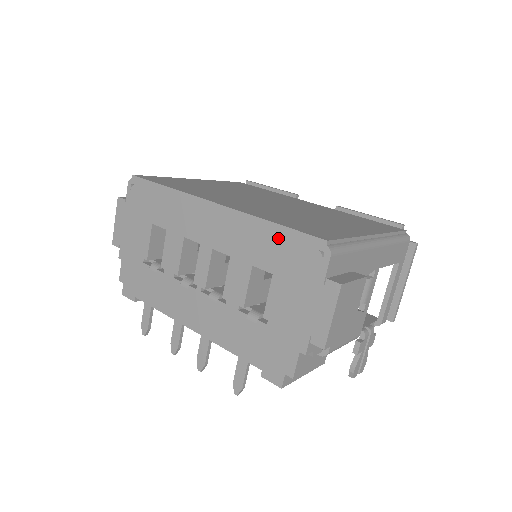
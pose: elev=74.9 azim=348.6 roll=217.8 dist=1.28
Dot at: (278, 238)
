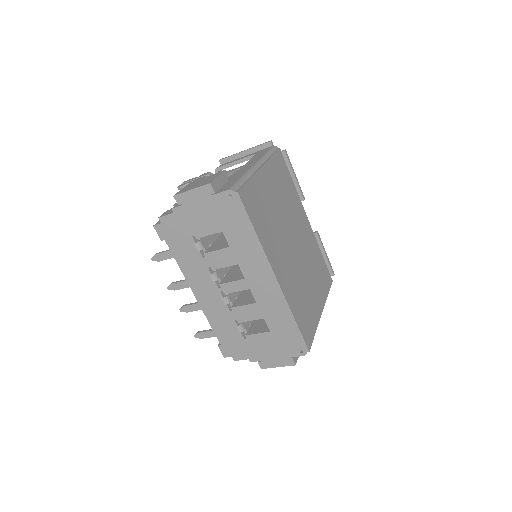
Dot at: (290, 327)
